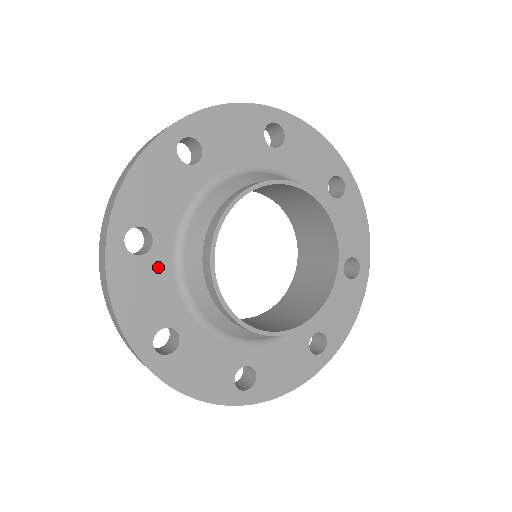
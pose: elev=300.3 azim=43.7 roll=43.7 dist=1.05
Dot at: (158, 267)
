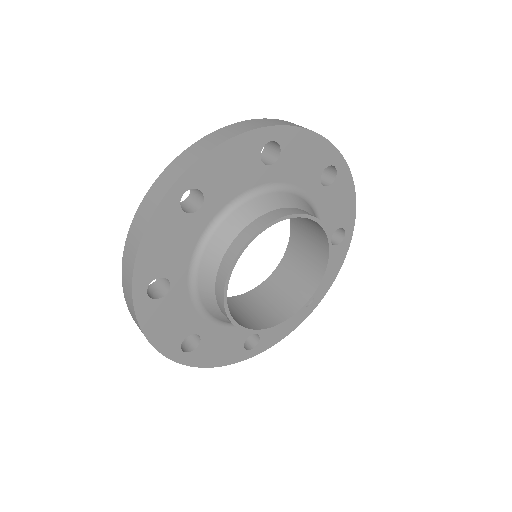
Dot at: (191, 229)
